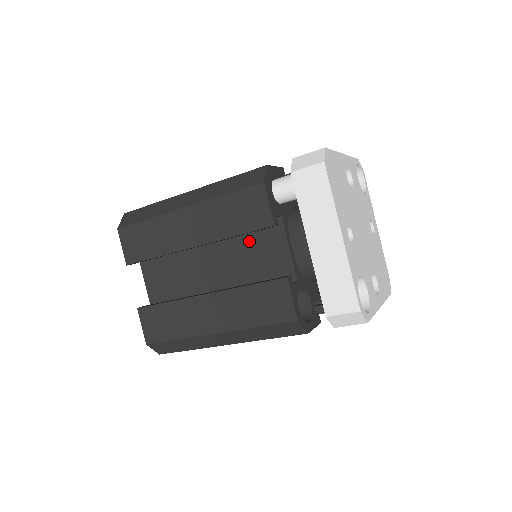
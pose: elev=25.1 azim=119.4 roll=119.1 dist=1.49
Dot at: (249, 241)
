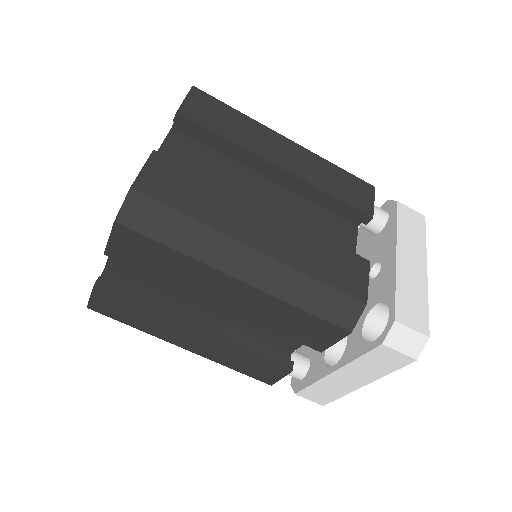
Dot at: (318, 218)
